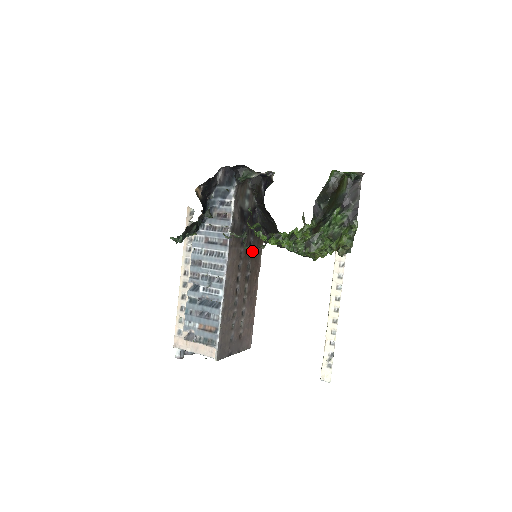
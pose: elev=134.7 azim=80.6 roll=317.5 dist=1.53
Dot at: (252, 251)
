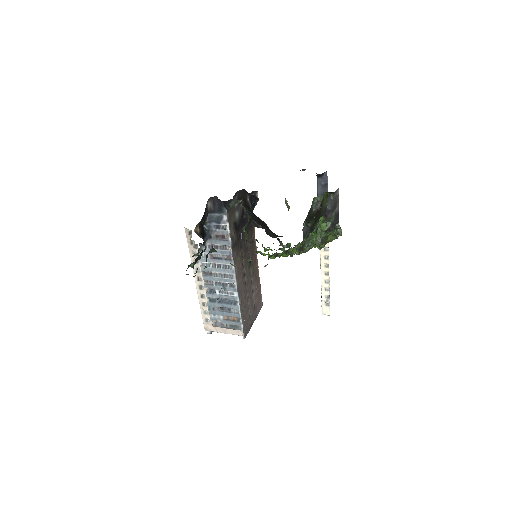
Dot at: (249, 243)
